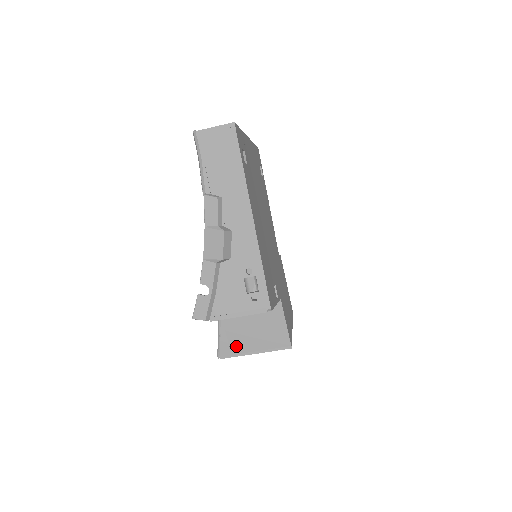
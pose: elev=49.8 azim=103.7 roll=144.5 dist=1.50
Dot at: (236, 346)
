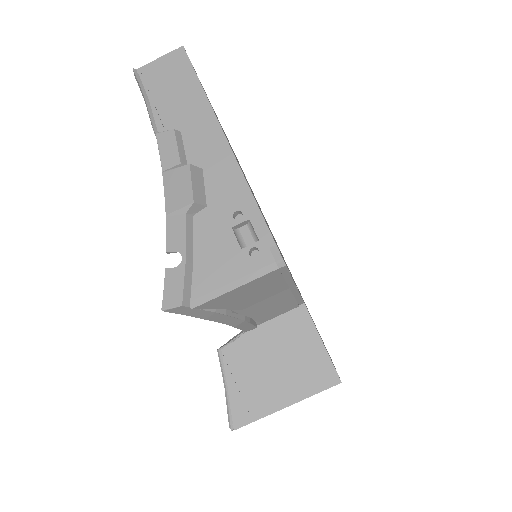
Dot at: (255, 400)
